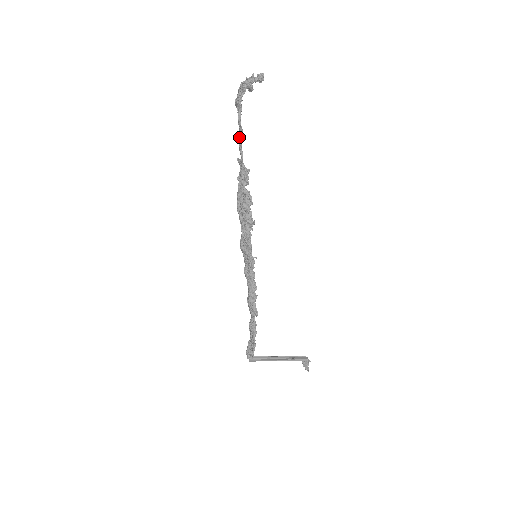
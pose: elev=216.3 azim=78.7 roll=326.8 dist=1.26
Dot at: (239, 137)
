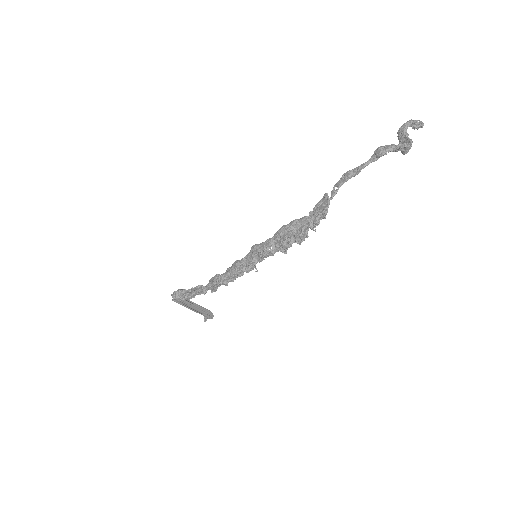
Dot at: (348, 175)
